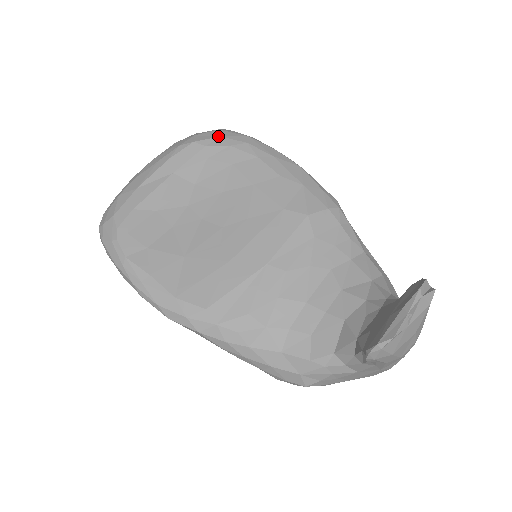
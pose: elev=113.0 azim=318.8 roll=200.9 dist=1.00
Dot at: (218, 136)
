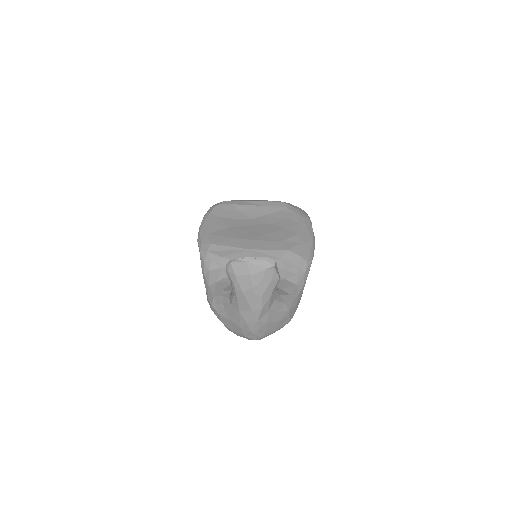
Dot at: (296, 208)
